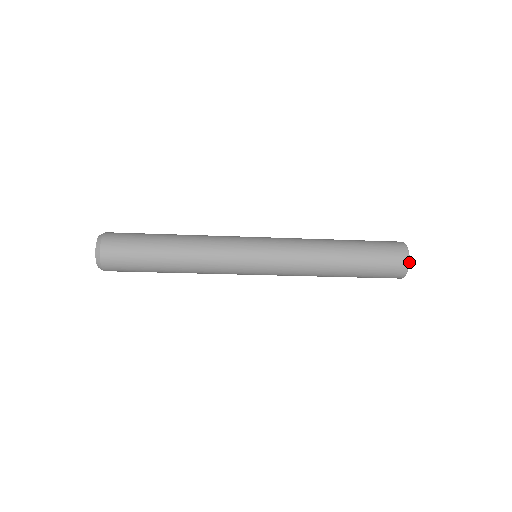
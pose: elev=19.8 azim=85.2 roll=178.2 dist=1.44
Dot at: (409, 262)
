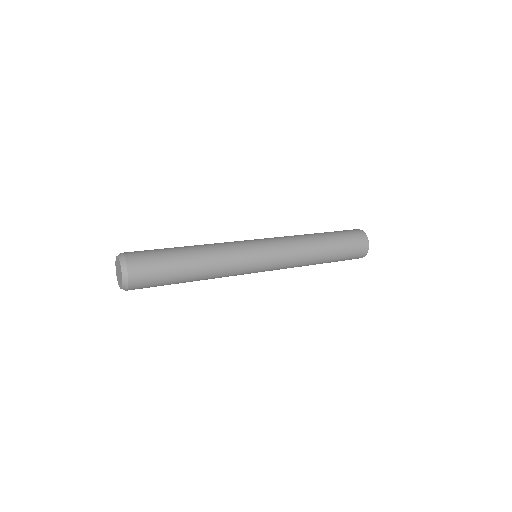
Dot at: (365, 255)
